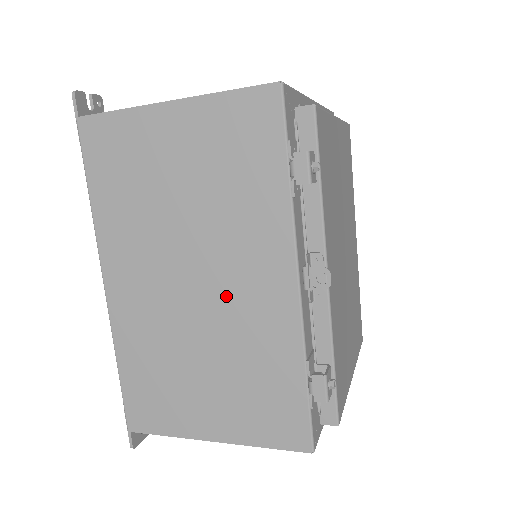
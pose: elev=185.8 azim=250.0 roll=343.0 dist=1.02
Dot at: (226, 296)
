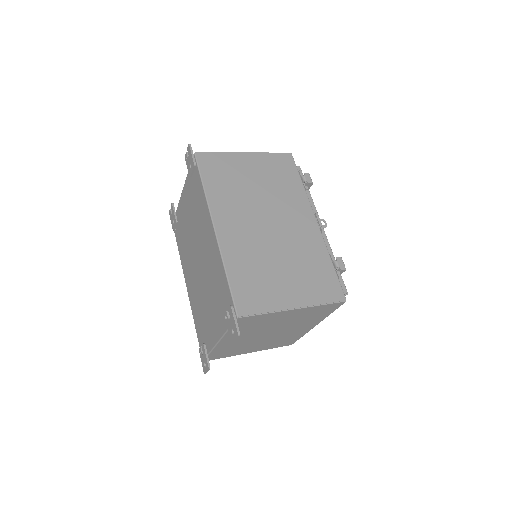
Dot at: (286, 229)
